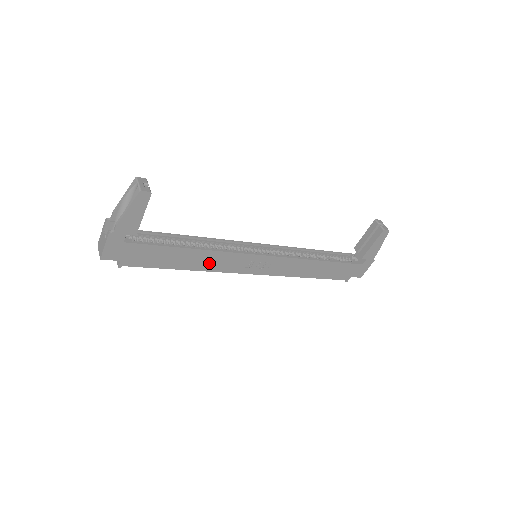
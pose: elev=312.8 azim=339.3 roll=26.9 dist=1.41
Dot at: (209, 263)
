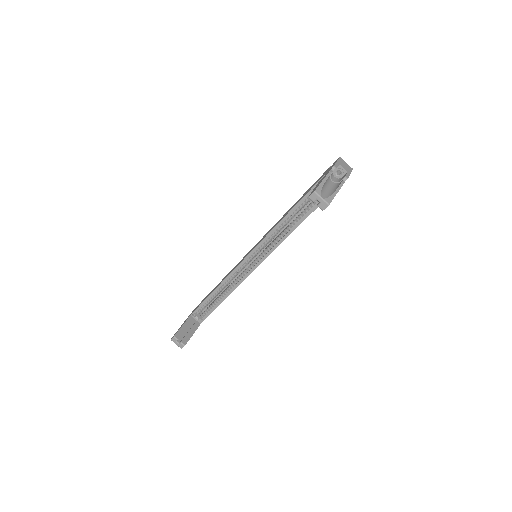
Dot at: occluded
